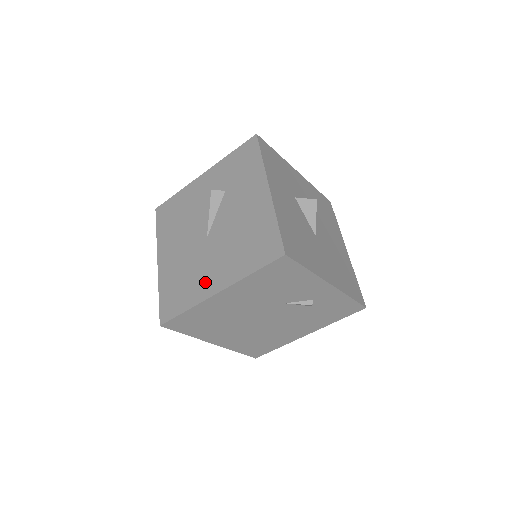
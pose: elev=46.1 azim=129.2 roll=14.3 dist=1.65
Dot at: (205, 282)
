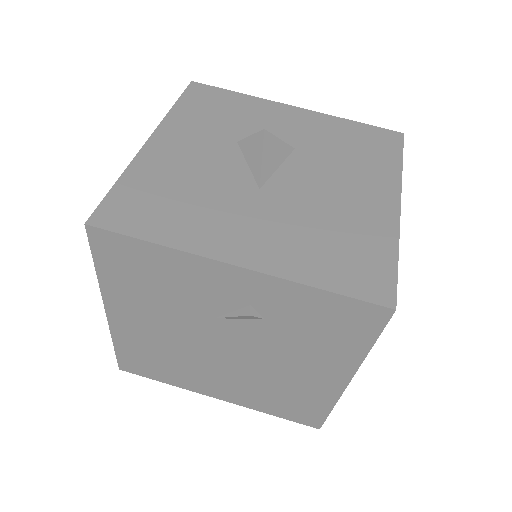
Dot at: occluded
